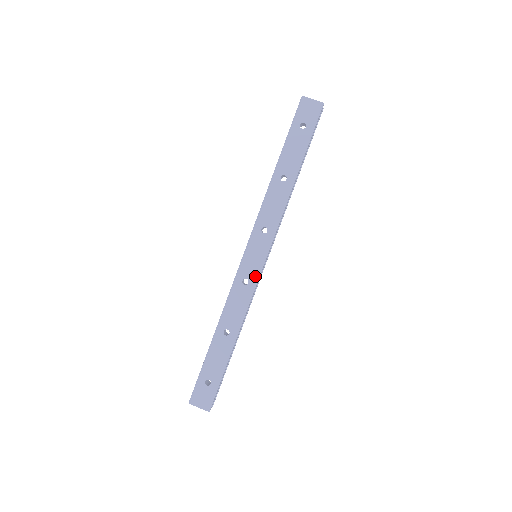
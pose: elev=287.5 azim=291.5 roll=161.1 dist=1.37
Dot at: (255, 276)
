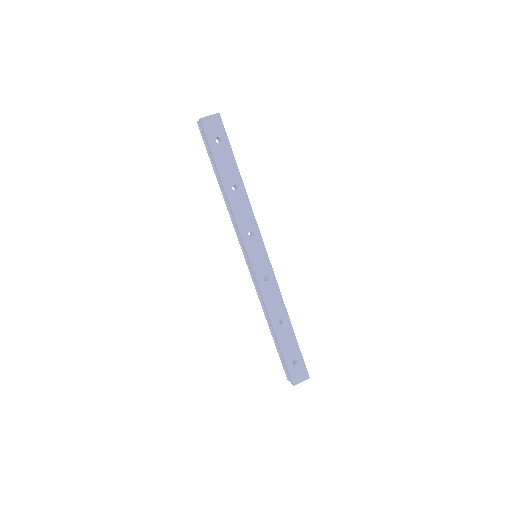
Dot at: (269, 269)
